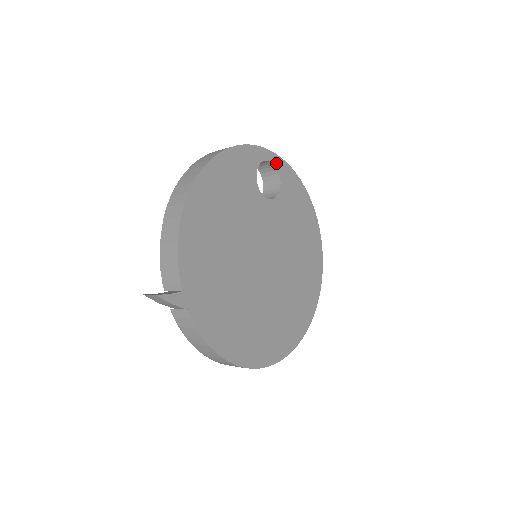
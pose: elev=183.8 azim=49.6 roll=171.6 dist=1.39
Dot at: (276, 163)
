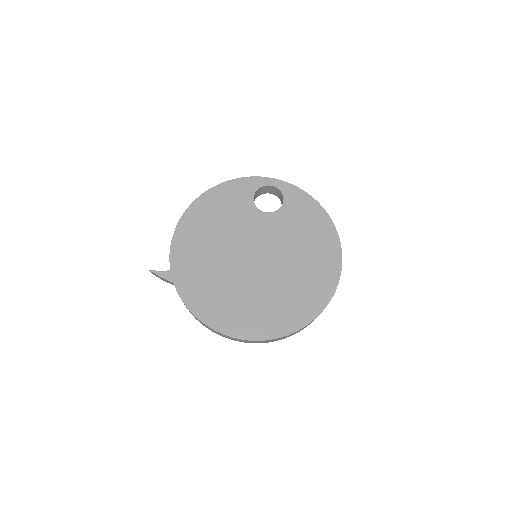
Dot at: (279, 186)
